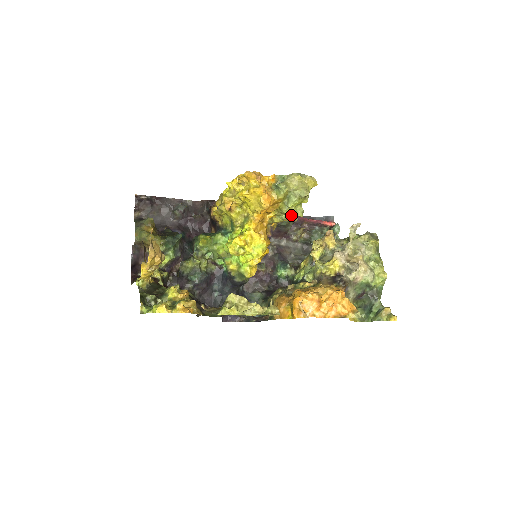
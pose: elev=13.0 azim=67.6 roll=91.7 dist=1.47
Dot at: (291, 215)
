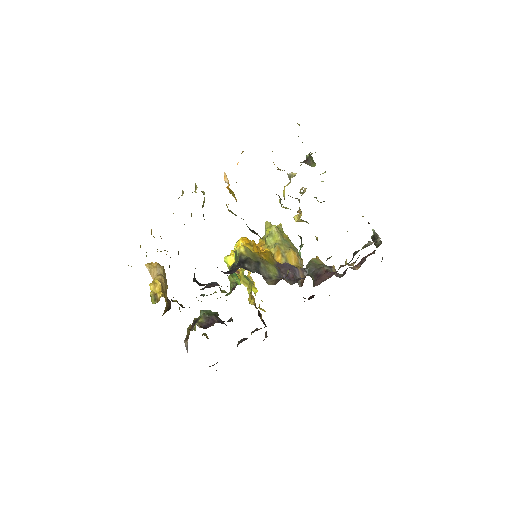
Dot at: occluded
